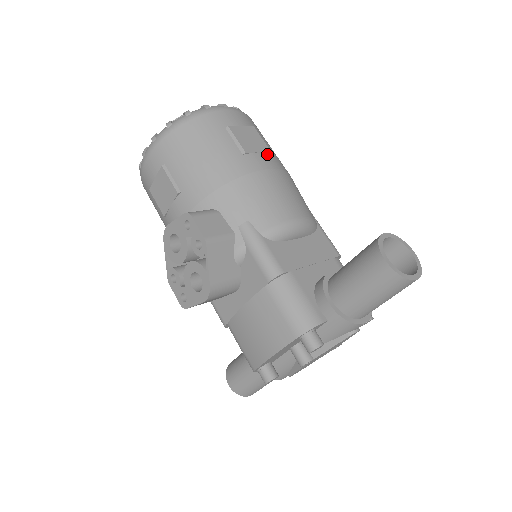
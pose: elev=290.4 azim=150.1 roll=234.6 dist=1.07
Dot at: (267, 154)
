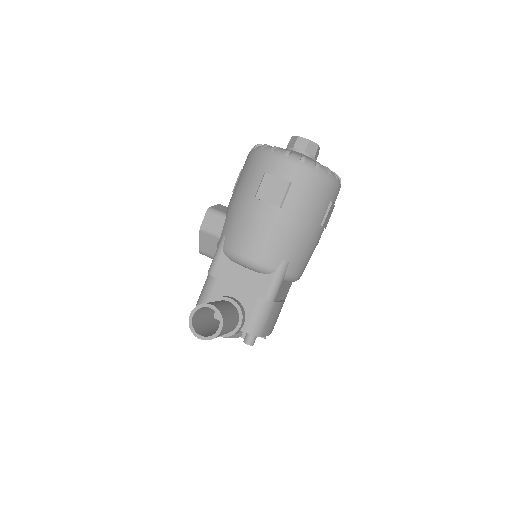
Dot at: (275, 207)
